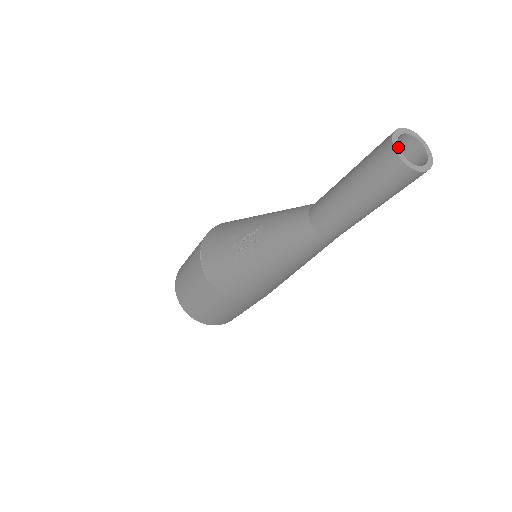
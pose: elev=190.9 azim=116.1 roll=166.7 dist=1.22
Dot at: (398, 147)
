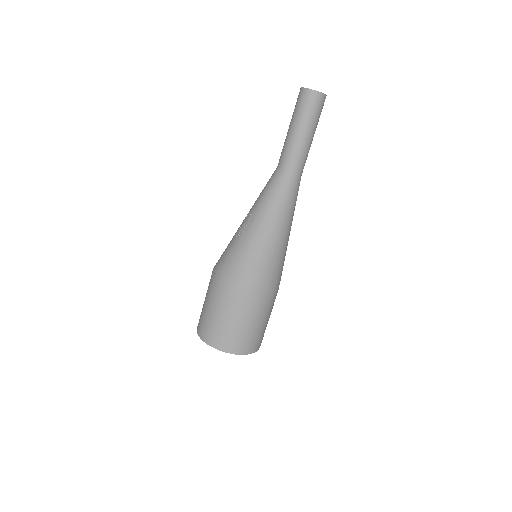
Dot at: (305, 88)
